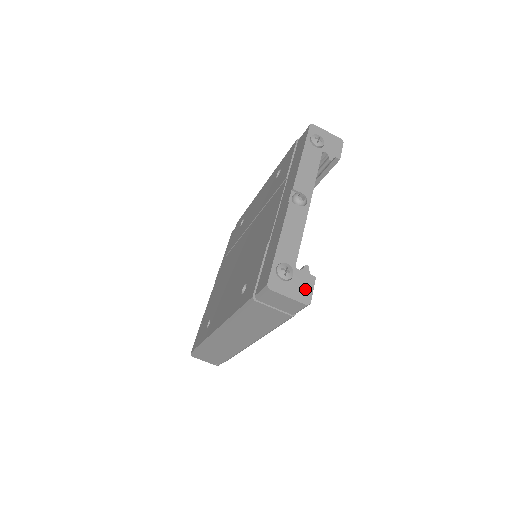
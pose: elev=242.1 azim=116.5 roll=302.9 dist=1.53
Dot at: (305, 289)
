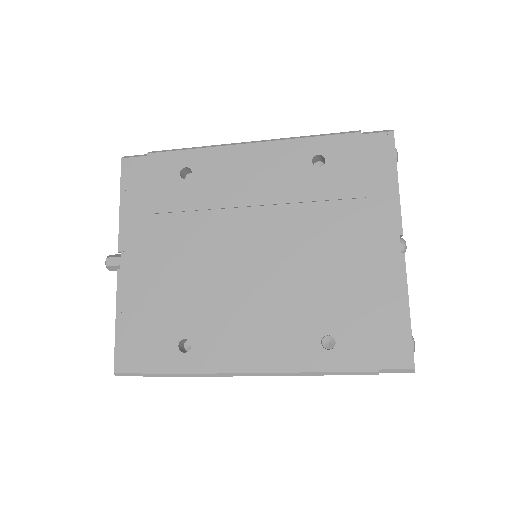
Dot at: occluded
